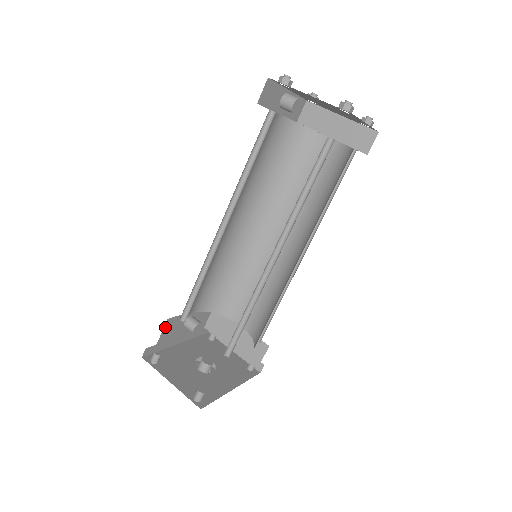
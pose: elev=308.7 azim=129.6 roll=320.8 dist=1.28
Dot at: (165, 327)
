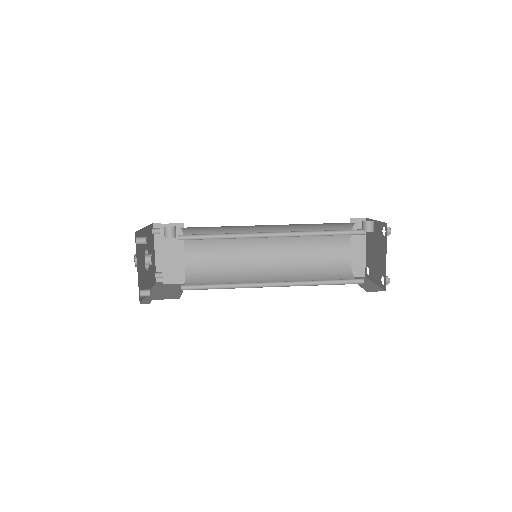
Dot at: occluded
